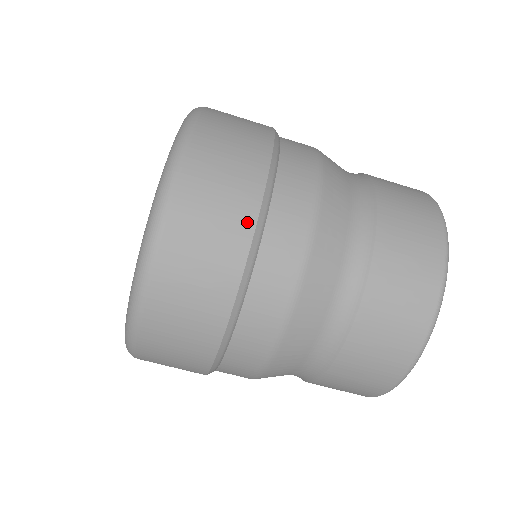
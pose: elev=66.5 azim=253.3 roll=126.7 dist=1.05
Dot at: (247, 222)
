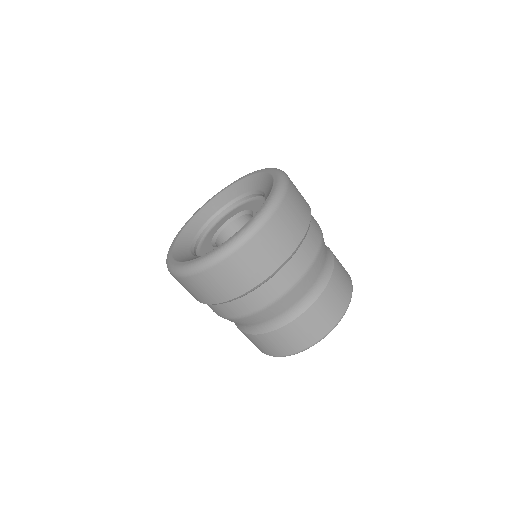
Dot at: (309, 208)
